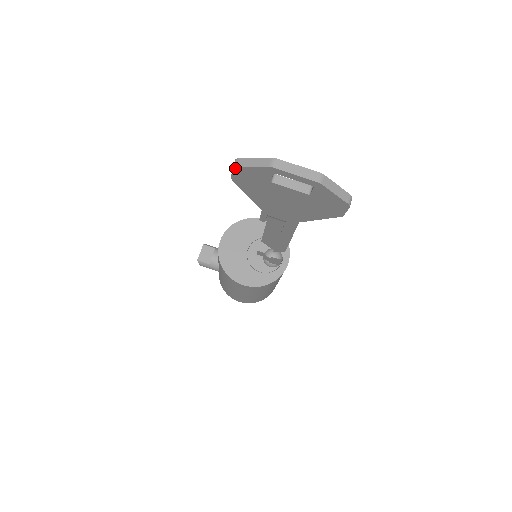
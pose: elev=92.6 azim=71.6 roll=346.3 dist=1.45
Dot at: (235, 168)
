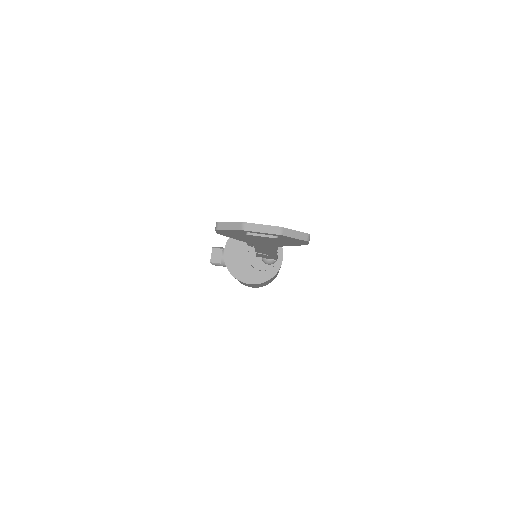
Dot at: (217, 230)
